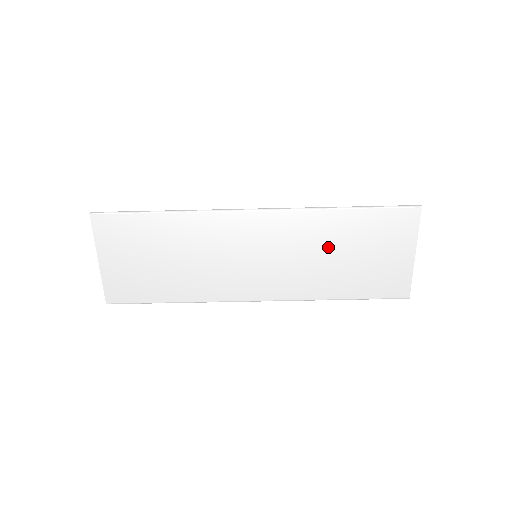
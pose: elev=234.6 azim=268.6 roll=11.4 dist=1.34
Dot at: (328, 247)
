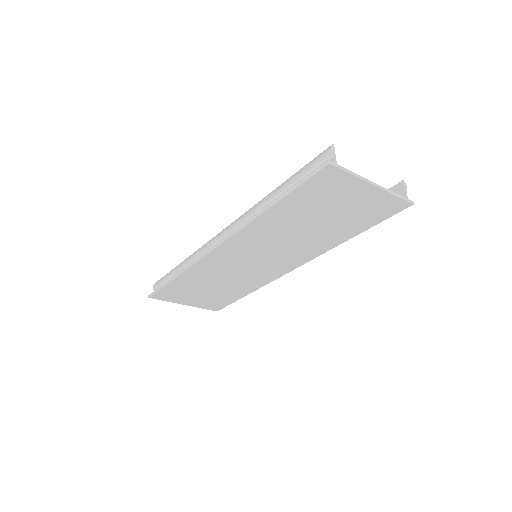
Dot at: (293, 228)
